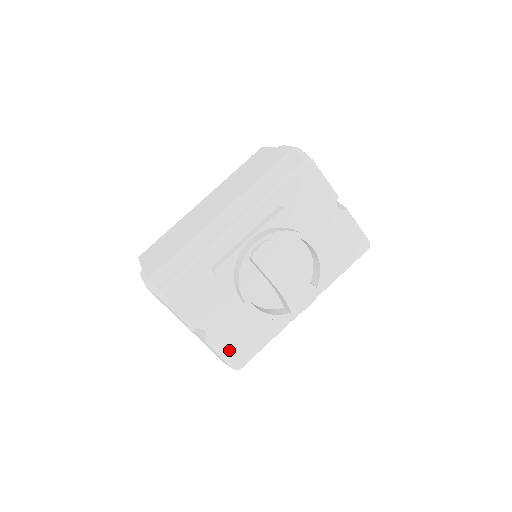
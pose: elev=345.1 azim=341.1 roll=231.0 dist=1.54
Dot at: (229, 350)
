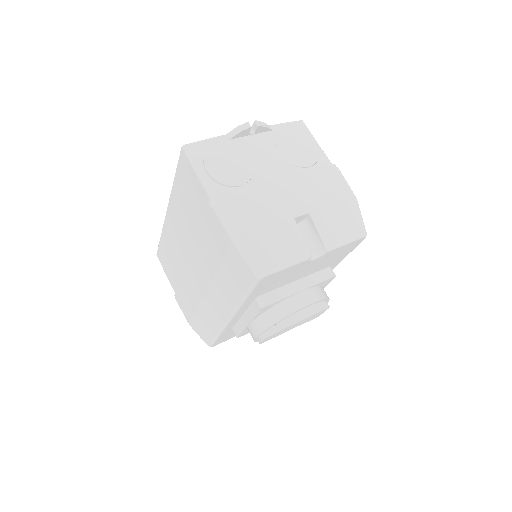
Dot at: occluded
